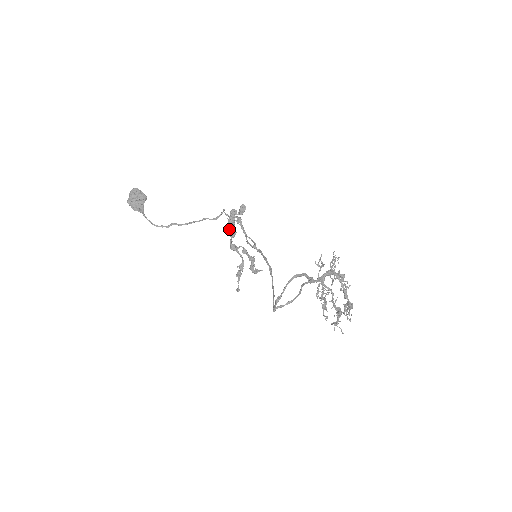
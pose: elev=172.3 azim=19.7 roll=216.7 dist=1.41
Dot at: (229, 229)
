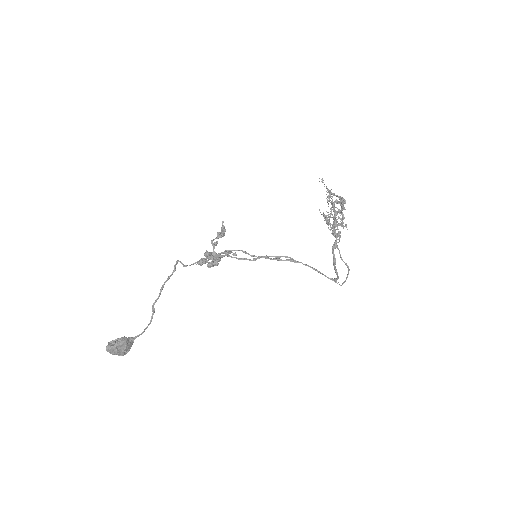
Dot at: (210, 267)
